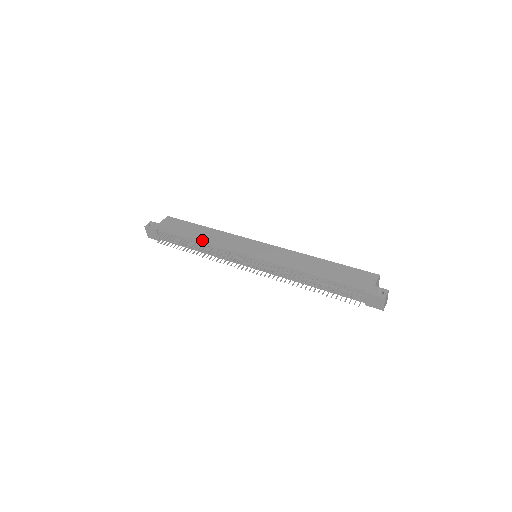
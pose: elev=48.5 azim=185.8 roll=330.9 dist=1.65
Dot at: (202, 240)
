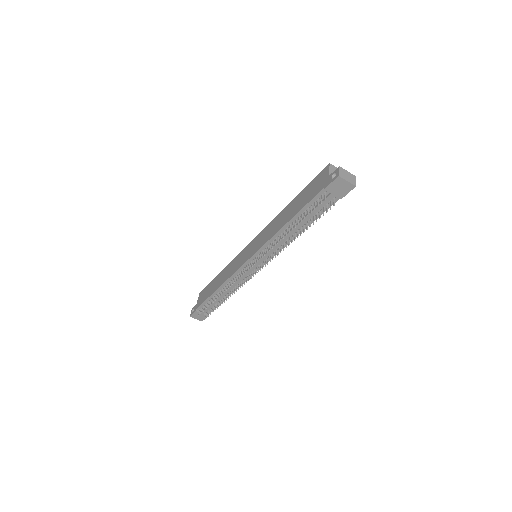
Dot at: (219, 285)
